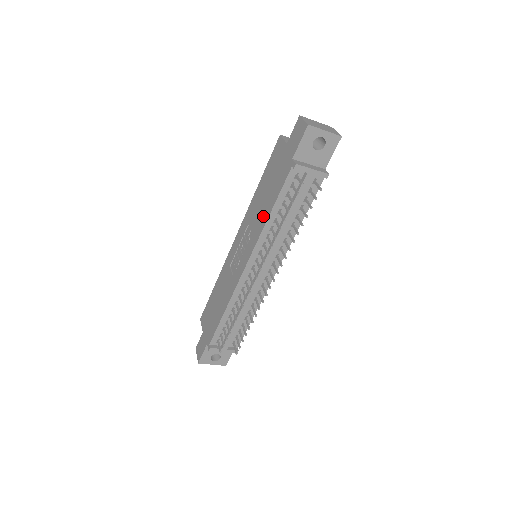
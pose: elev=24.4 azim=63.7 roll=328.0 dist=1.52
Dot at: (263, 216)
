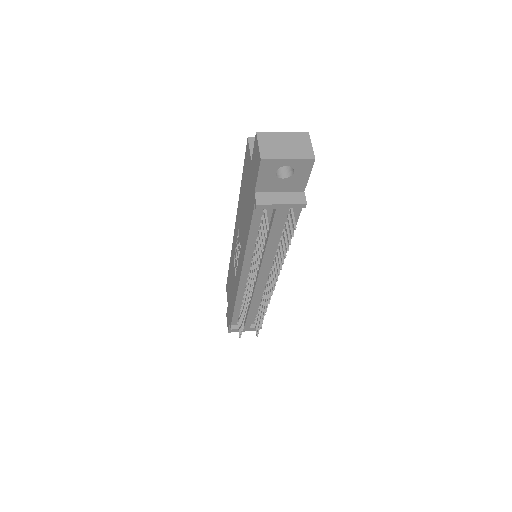
Dot at: (244, 237)
